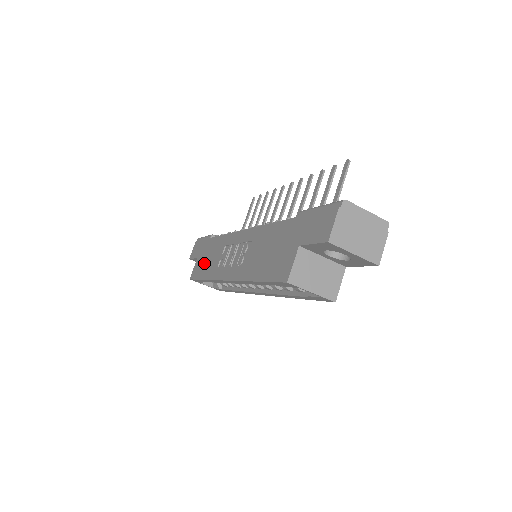
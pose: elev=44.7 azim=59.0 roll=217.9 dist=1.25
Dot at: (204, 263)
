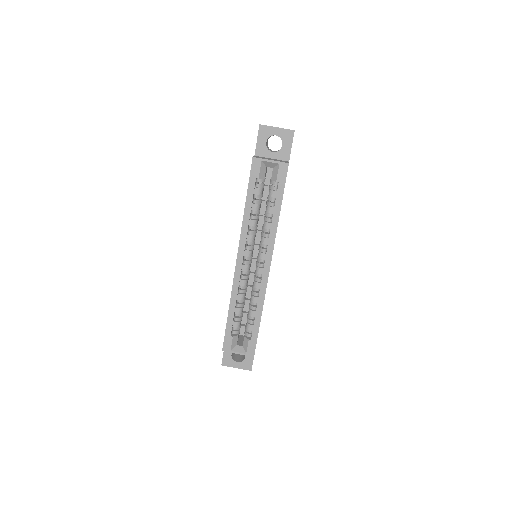
Dot at: occluded
